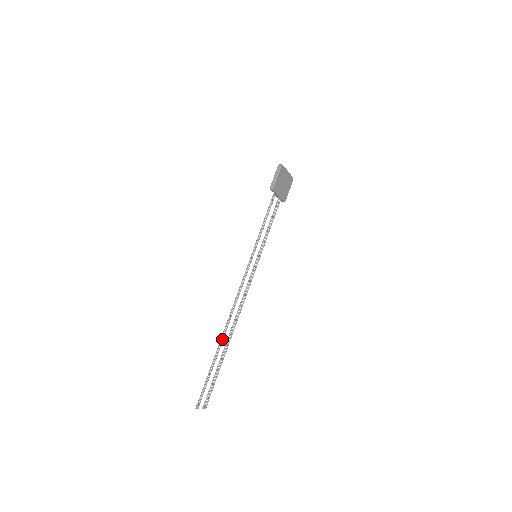
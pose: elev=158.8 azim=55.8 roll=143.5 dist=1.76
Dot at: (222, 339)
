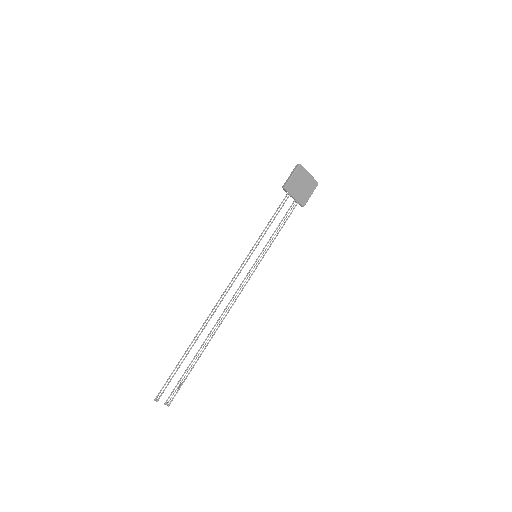
Dot at: (199, 334)
